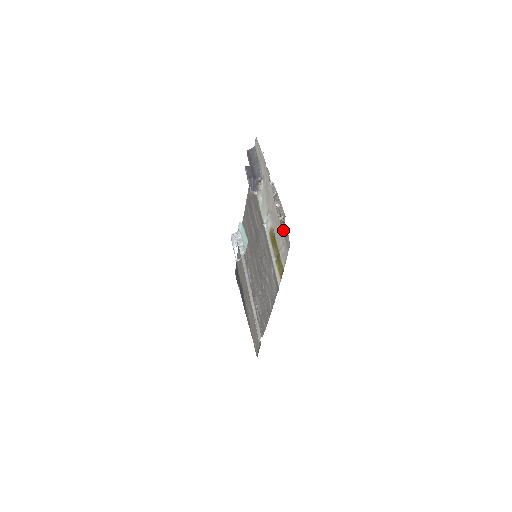
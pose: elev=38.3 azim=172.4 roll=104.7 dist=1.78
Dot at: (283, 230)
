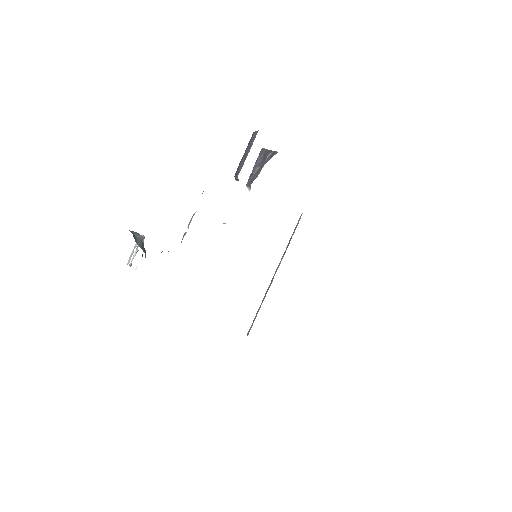
Dot at: occluded
